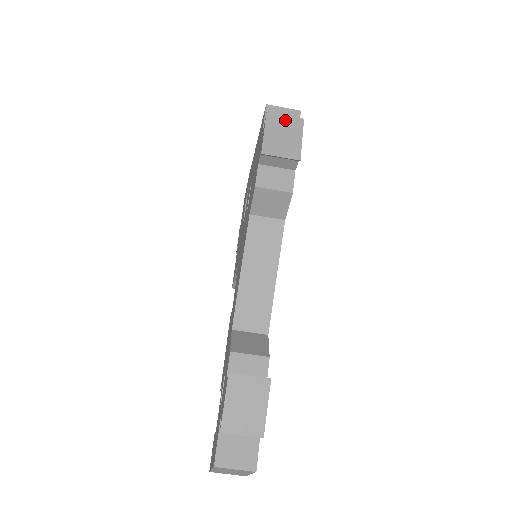
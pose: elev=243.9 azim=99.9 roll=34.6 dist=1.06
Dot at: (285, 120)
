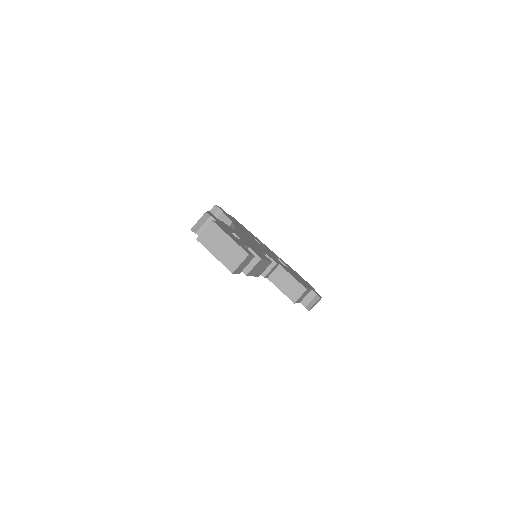
Dot at: occluded
